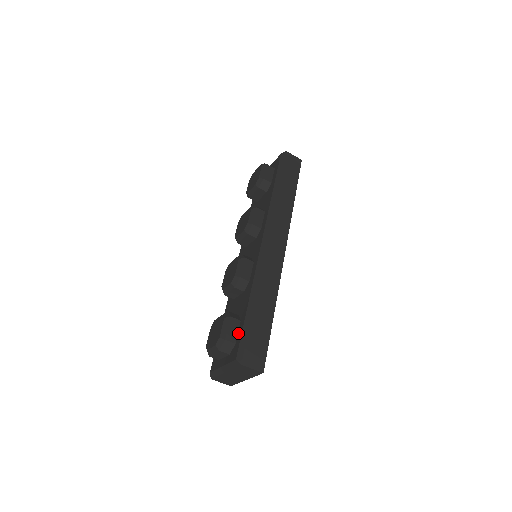
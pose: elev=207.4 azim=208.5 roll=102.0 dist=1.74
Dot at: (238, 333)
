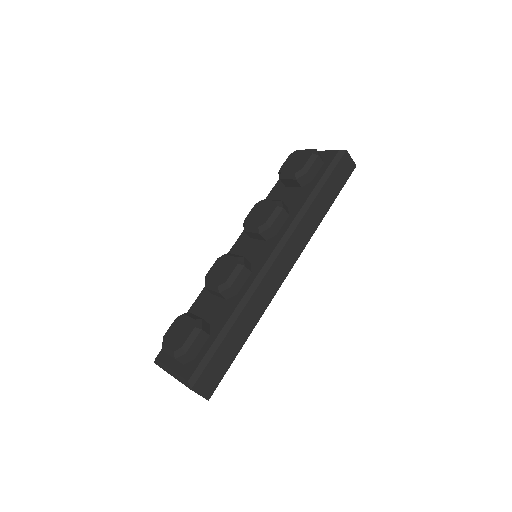
Dot at: (202, 349)
